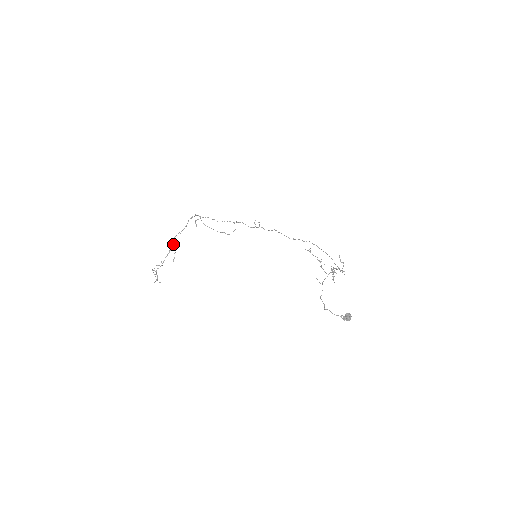
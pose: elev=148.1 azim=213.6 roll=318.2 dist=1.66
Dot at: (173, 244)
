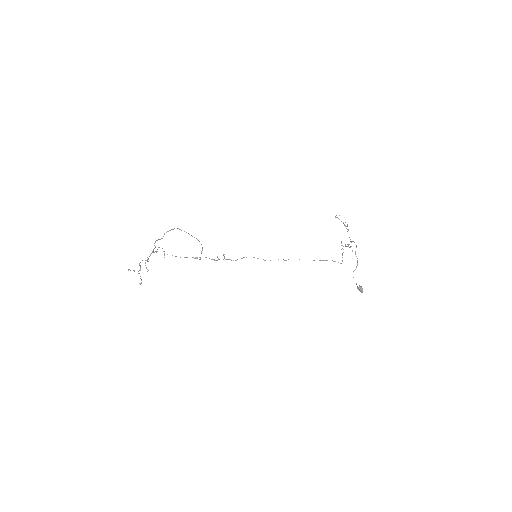
Dot at: (155, 247)
